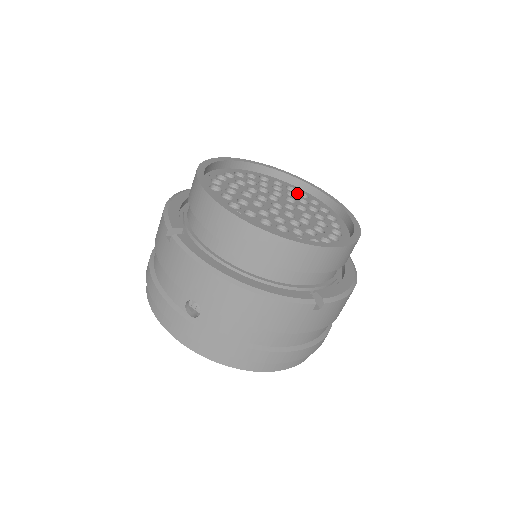
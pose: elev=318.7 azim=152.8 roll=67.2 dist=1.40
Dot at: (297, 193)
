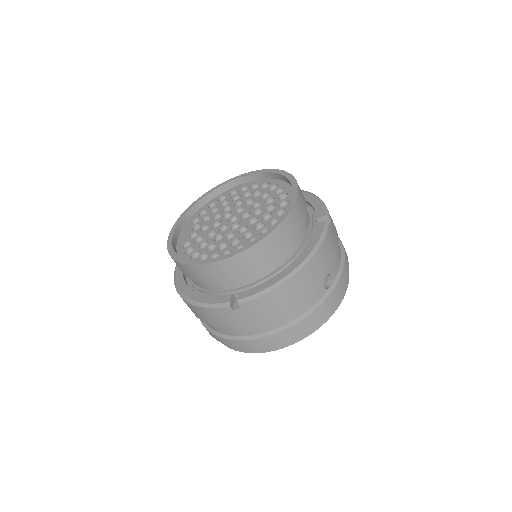
Dot at: (274, 191)
